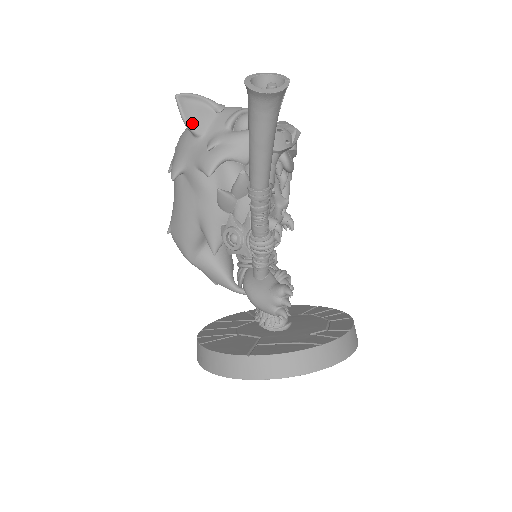
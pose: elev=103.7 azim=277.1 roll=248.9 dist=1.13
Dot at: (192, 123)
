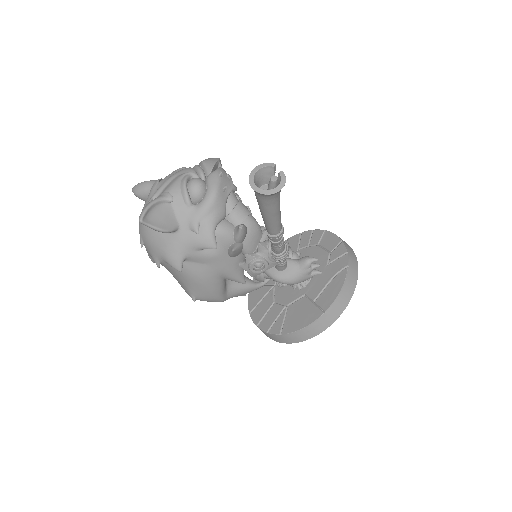
Dot at: (167, 227)
